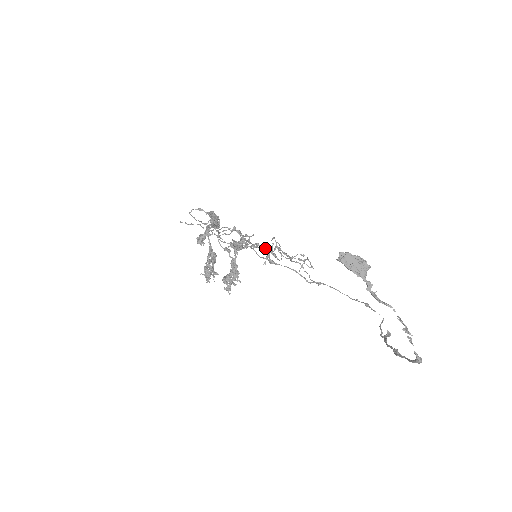
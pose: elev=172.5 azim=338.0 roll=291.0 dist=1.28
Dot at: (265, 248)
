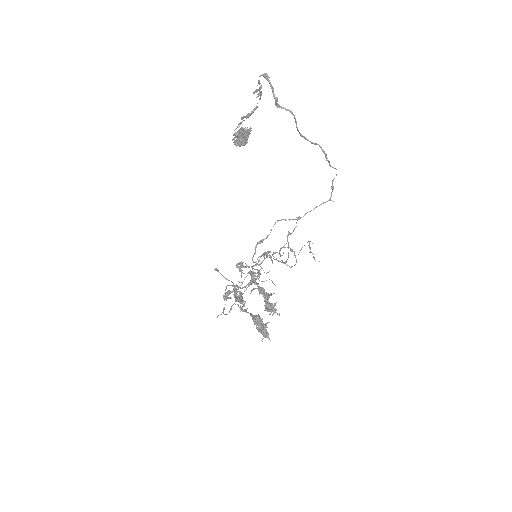
Dot at: (263, 254)
